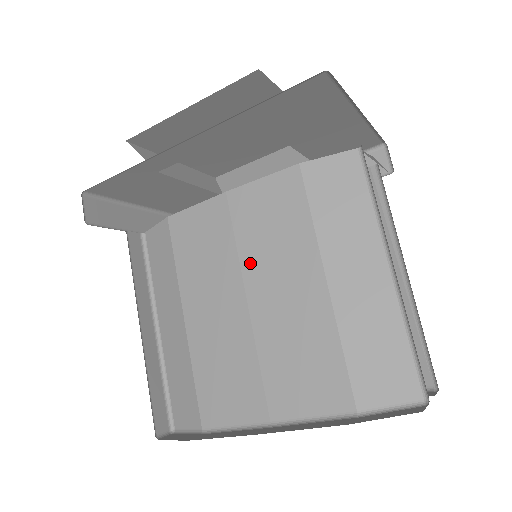
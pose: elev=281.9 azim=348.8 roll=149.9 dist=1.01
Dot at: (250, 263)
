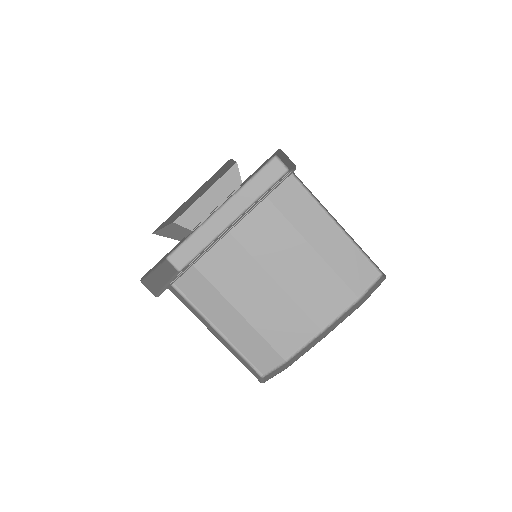
Dot at: (266, 261)
